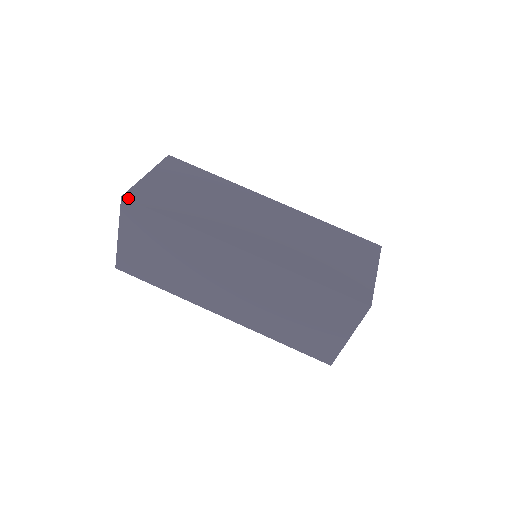
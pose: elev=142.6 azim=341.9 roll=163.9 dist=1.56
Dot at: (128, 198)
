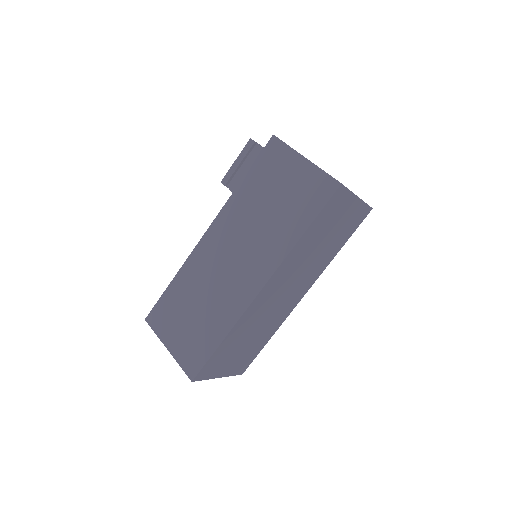
Dot at: (194, 376)
